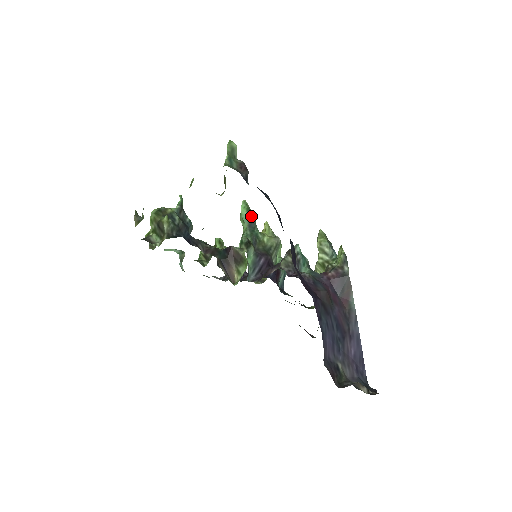
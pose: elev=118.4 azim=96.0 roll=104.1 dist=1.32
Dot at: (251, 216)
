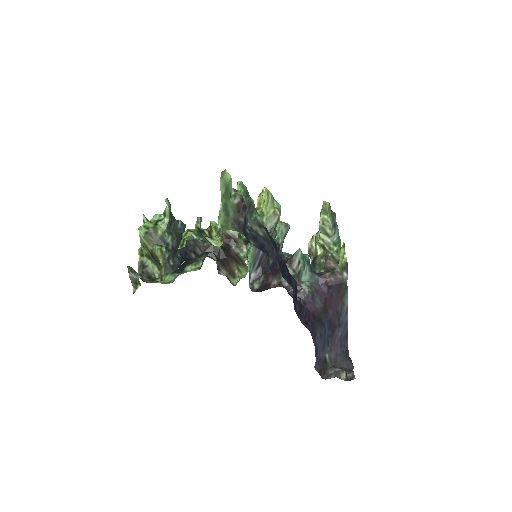
Dot at: (248, 202)
